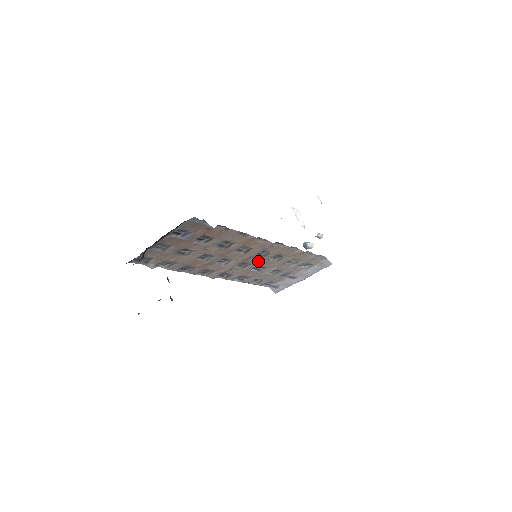
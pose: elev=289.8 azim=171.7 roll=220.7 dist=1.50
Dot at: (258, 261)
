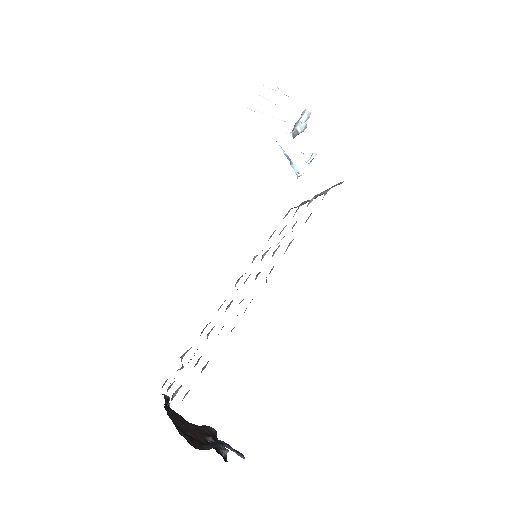
Dot at: occluded
